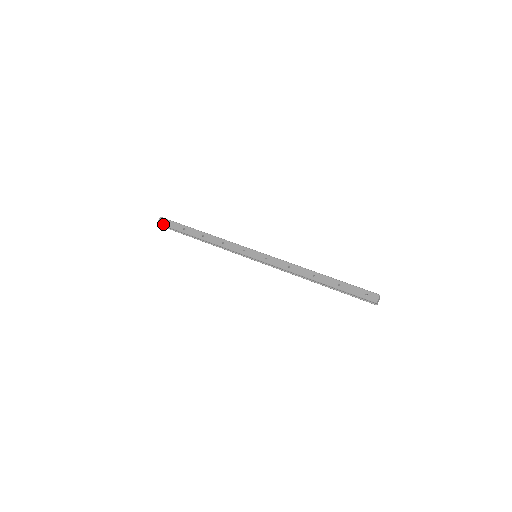
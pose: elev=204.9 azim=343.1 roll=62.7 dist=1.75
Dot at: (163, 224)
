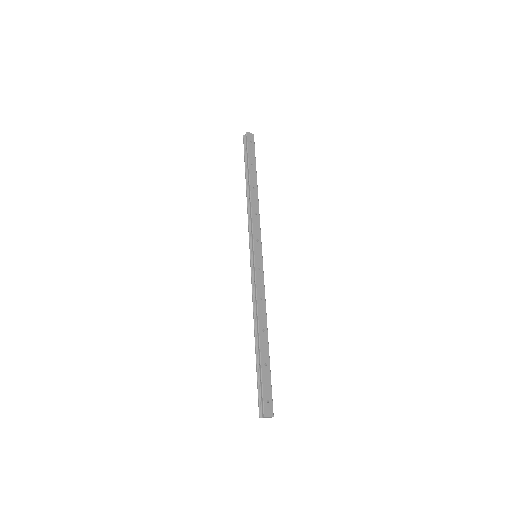
Dot at: (248, 139)
